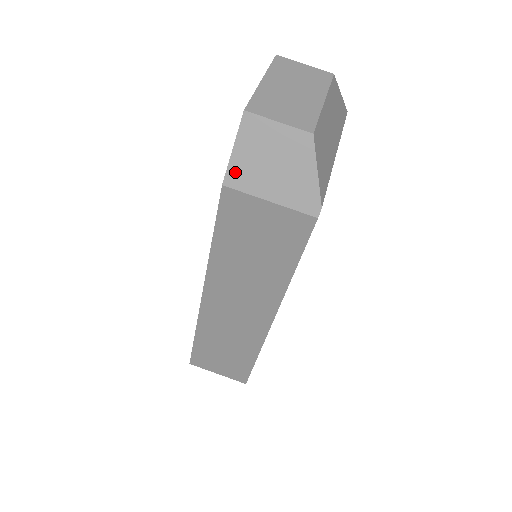
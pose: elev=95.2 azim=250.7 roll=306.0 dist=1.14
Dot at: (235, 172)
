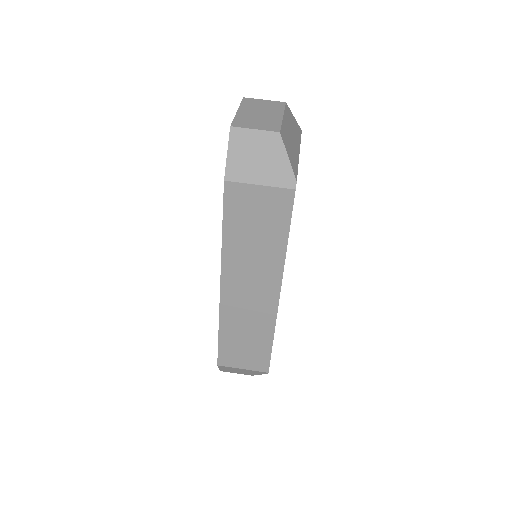
Dot at: (231, 169)
